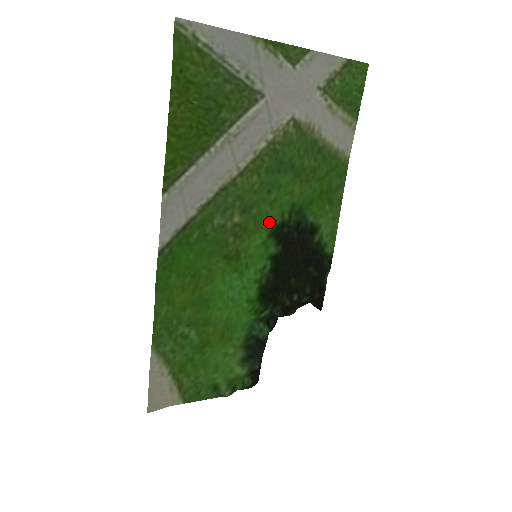
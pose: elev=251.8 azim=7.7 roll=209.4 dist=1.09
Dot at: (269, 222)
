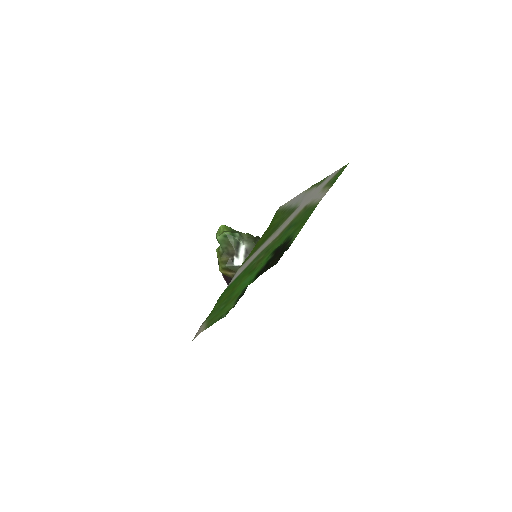
Dot at: (274, 249)
